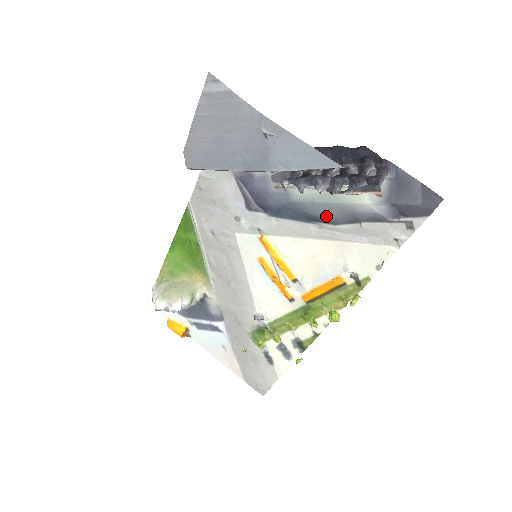
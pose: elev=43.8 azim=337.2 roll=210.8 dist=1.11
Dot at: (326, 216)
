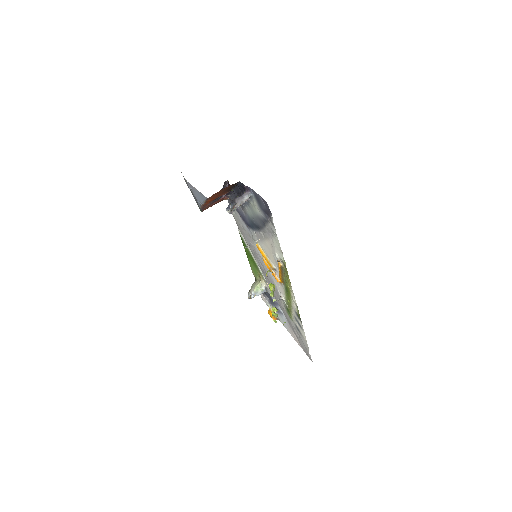
Dot at: (259, 225)
